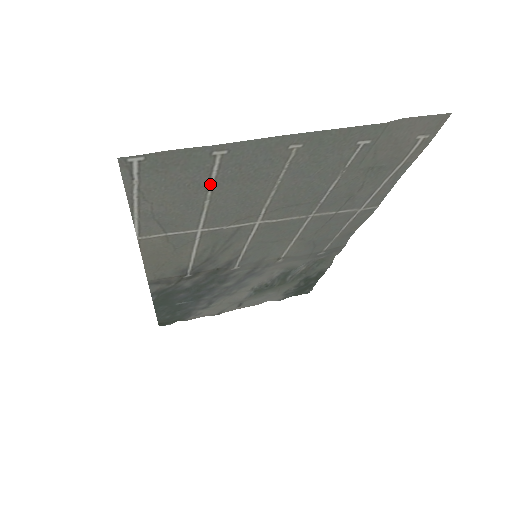
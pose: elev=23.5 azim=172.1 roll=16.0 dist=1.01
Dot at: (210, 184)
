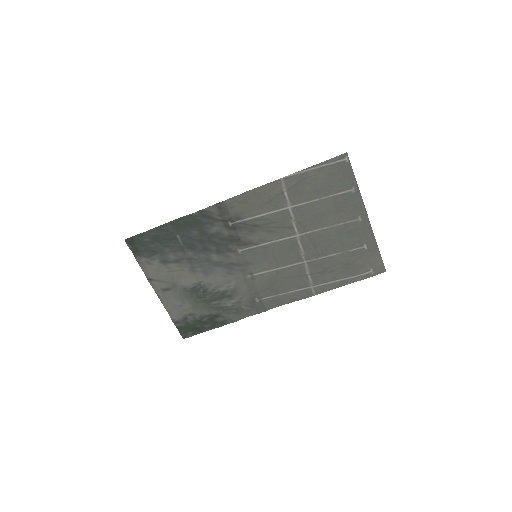
Dot at: (331, 195)
